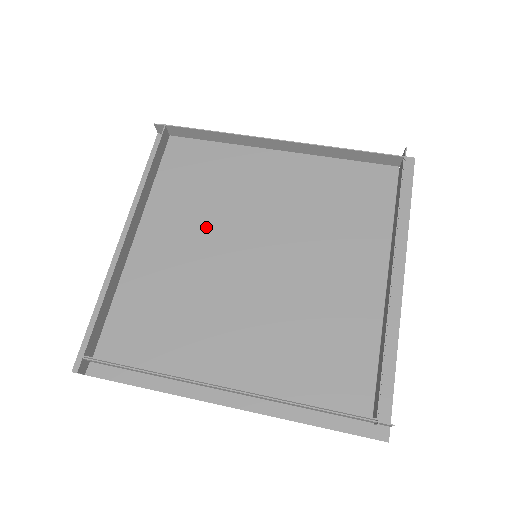
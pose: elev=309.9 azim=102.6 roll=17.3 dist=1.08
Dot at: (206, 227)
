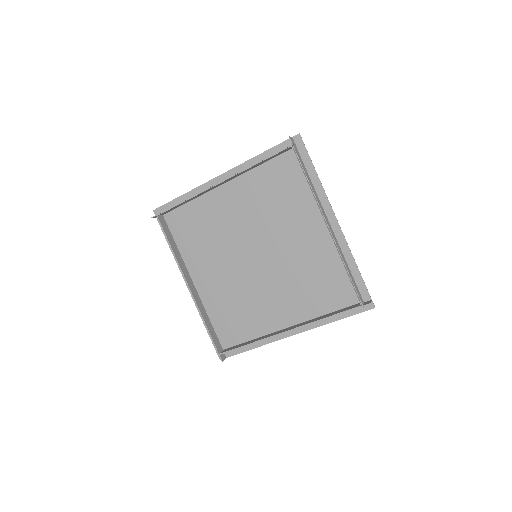
Dot at: (253, 218)
